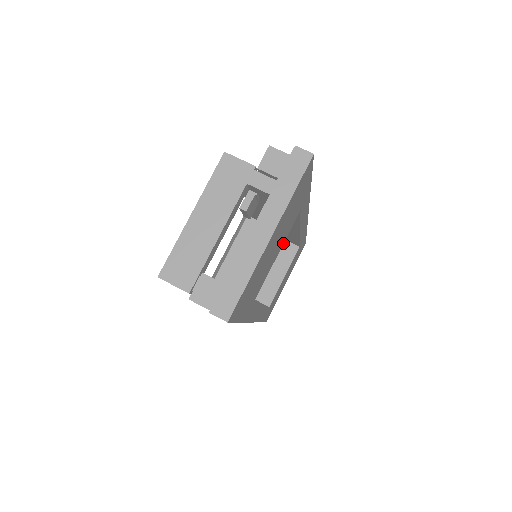
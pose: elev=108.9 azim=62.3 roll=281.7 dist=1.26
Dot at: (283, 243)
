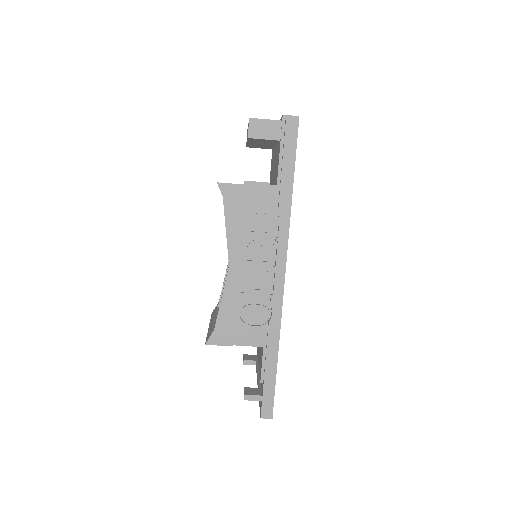
Dot at: occluded
